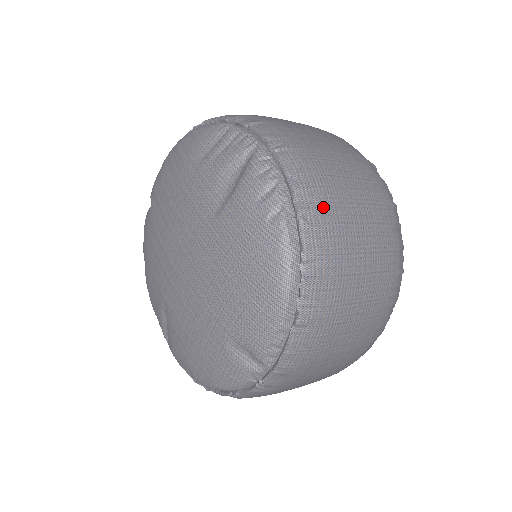
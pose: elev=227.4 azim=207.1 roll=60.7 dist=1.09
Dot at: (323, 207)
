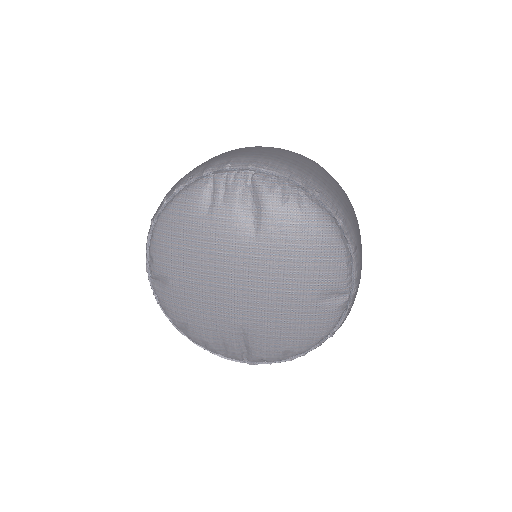
Dot at: (315, 181)
